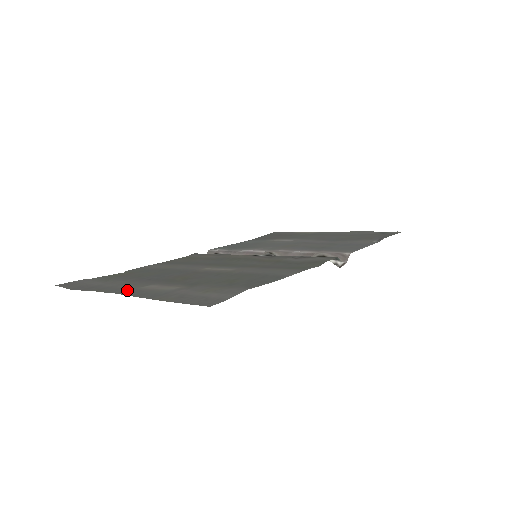
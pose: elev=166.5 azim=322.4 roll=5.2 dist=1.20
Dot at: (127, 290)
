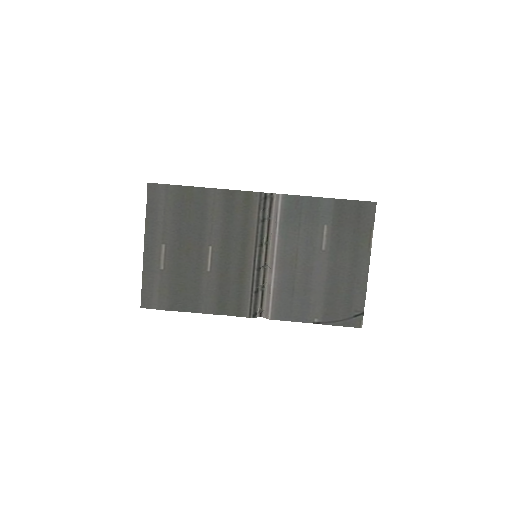
Dot at: (152, 243)
